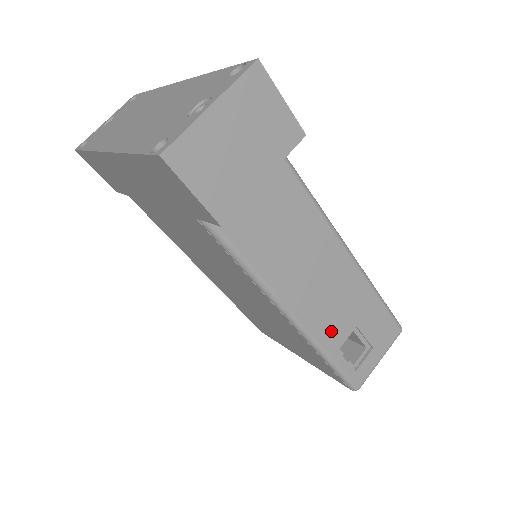
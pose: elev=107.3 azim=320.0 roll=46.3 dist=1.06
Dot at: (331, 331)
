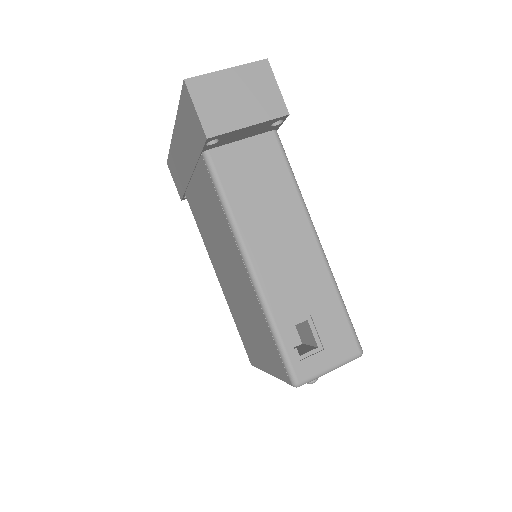
Dot at: (283, 302)
